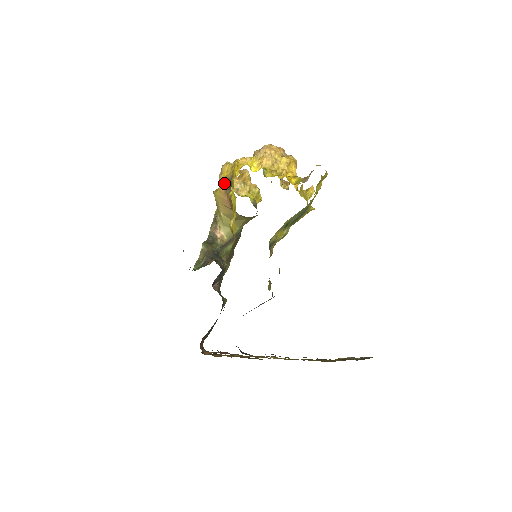
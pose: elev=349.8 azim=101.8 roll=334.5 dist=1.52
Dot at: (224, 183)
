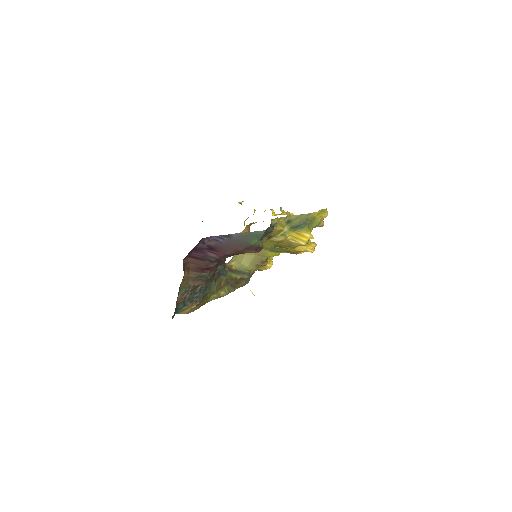
Dot at: occluded
